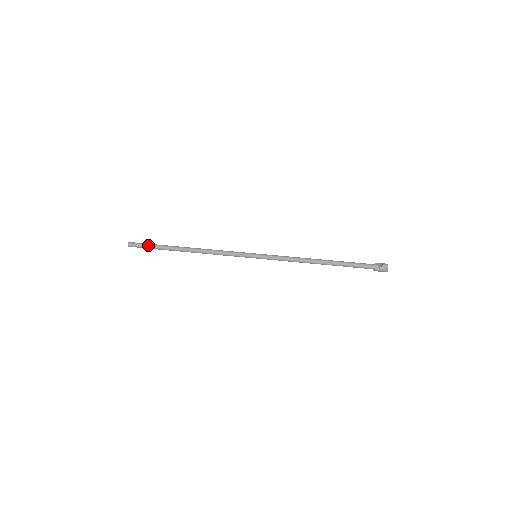
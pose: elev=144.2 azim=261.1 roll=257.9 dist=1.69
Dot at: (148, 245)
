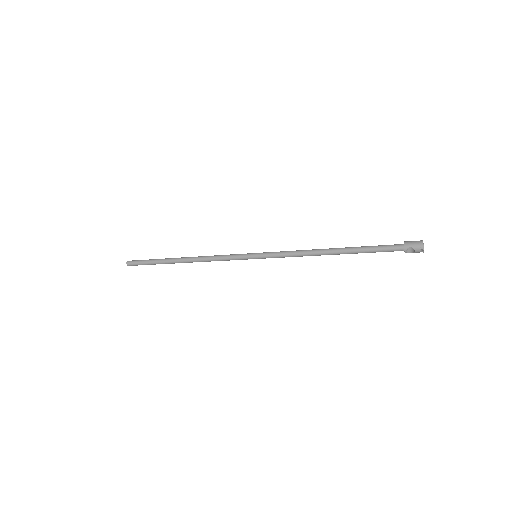
Dot at: (147, 260)
